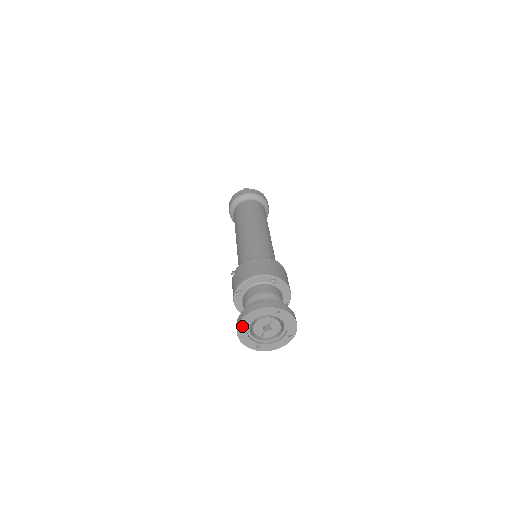
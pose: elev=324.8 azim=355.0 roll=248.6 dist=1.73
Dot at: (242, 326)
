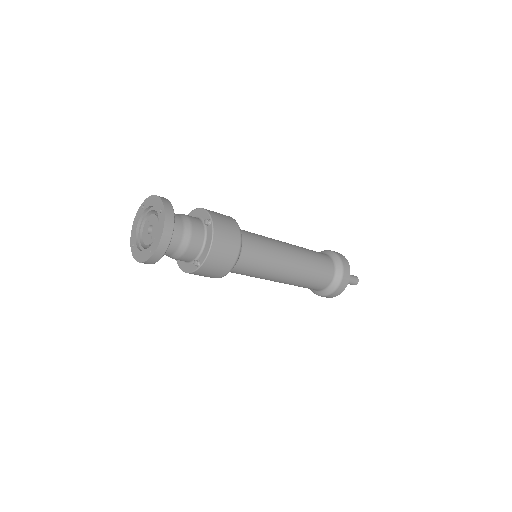
Dot at: (134, 249)
